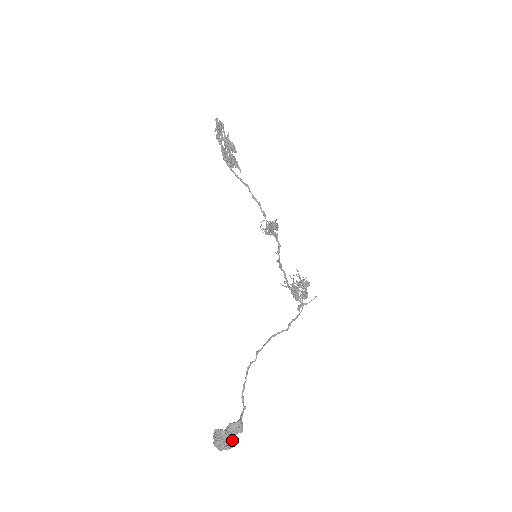
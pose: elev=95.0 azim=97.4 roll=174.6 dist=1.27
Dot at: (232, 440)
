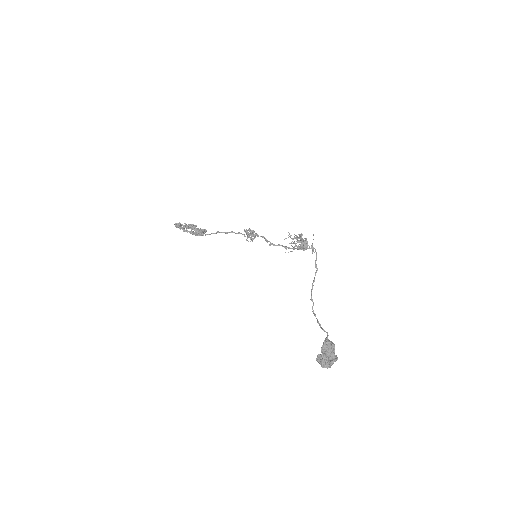
Dot at: (334, 356)
